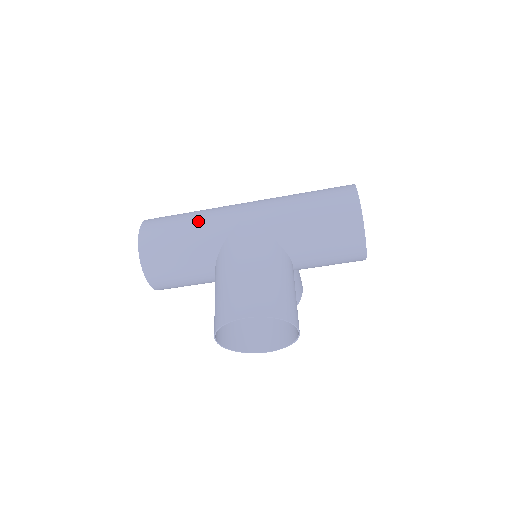
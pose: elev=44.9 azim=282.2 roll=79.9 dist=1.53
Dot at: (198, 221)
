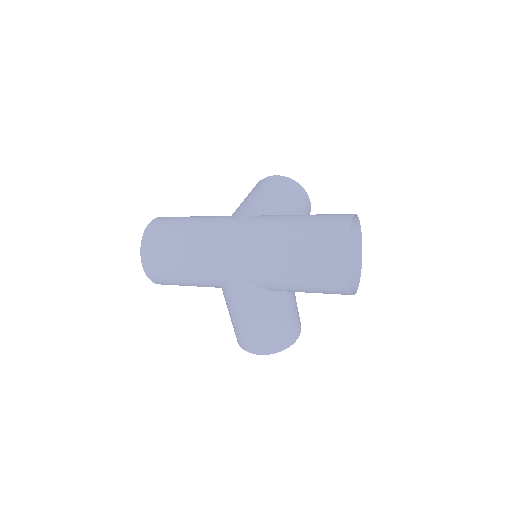
Dot at: (193, 270)
